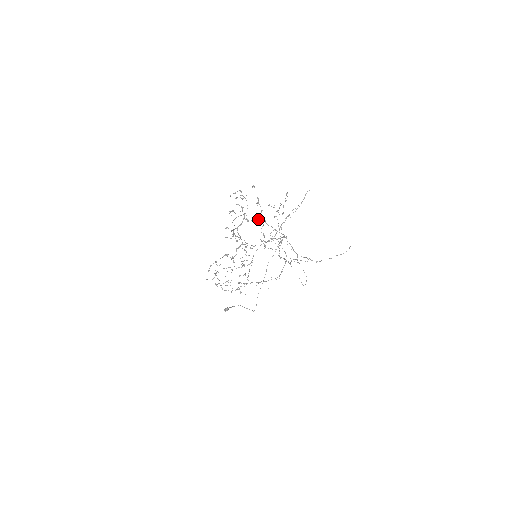
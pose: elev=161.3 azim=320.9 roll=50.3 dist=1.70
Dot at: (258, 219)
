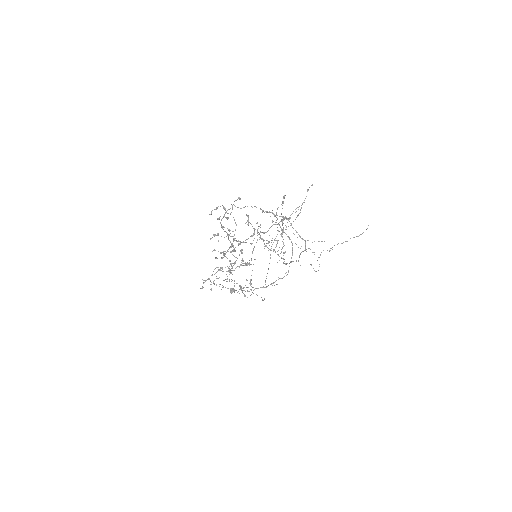
Dot at: occluded
